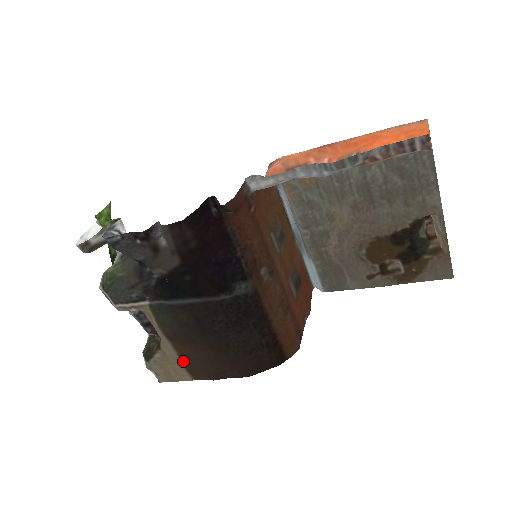
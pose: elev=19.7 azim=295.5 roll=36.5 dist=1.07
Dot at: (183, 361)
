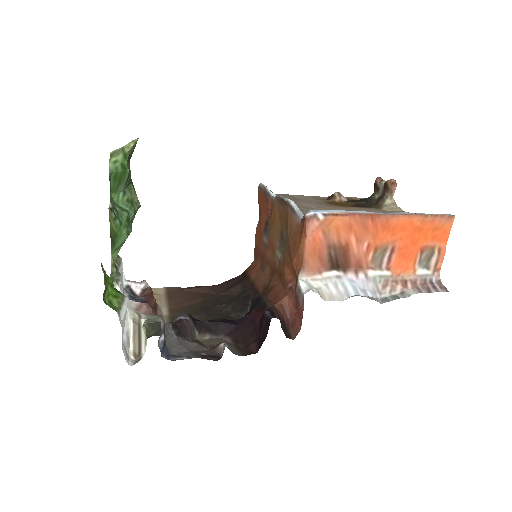
Dot at: (168, 297)
